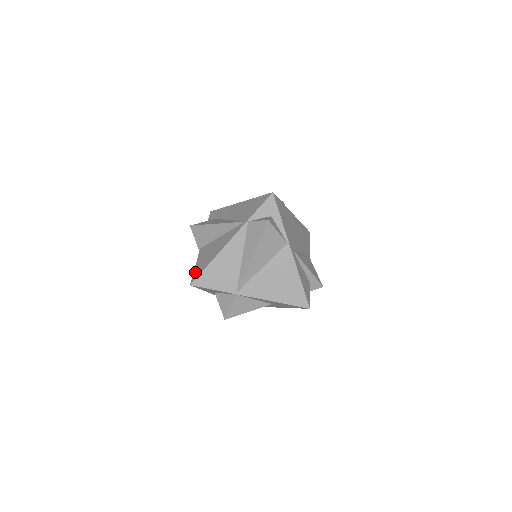
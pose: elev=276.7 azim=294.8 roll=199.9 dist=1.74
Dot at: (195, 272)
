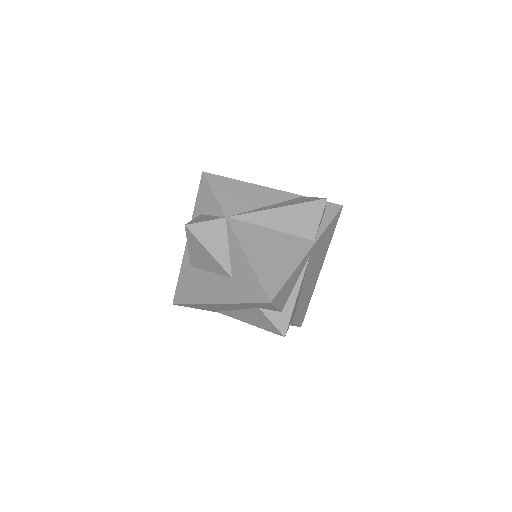
Dot at: occluded
